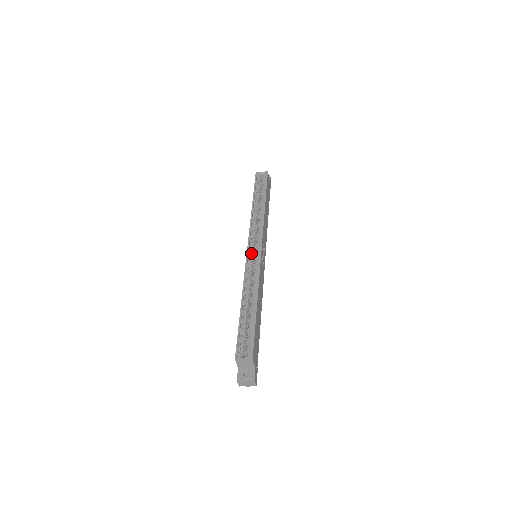
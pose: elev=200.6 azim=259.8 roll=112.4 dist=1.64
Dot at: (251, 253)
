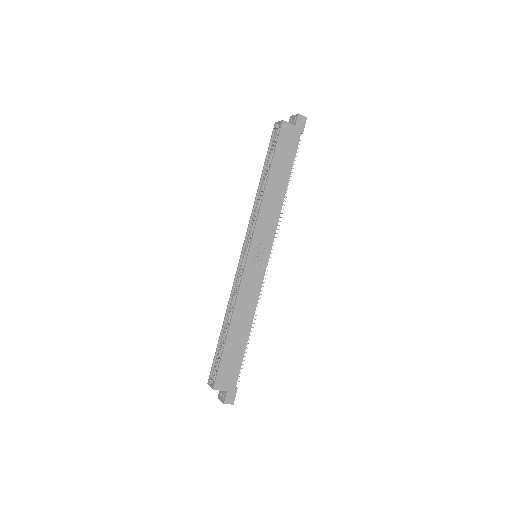
Dot at: (244, 259)
